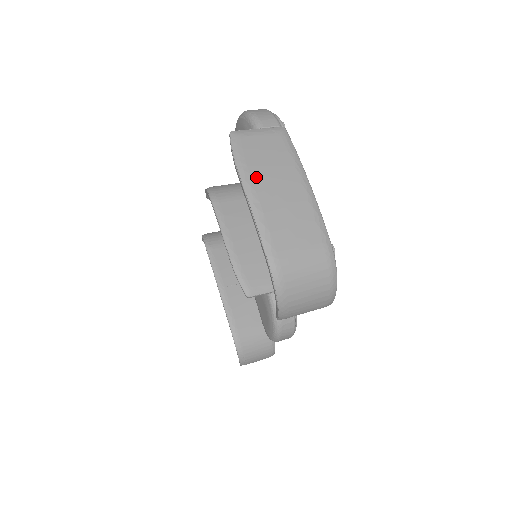
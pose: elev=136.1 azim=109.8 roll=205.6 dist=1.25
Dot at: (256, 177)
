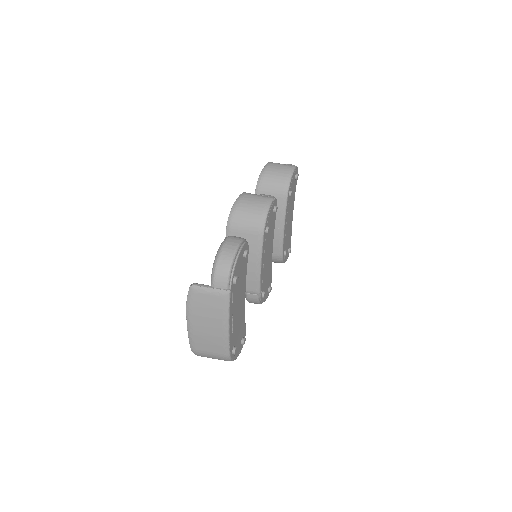
Dot at: (195, 318)
